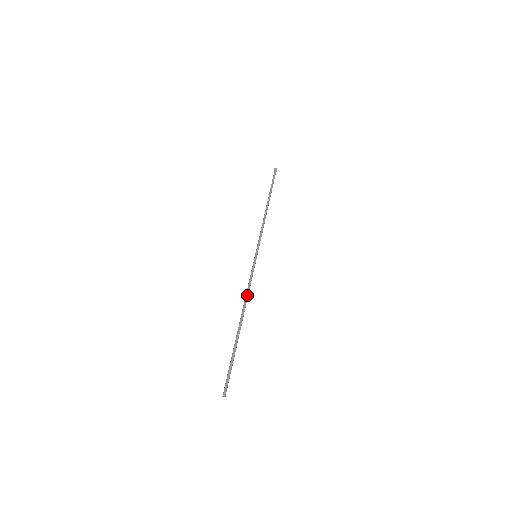
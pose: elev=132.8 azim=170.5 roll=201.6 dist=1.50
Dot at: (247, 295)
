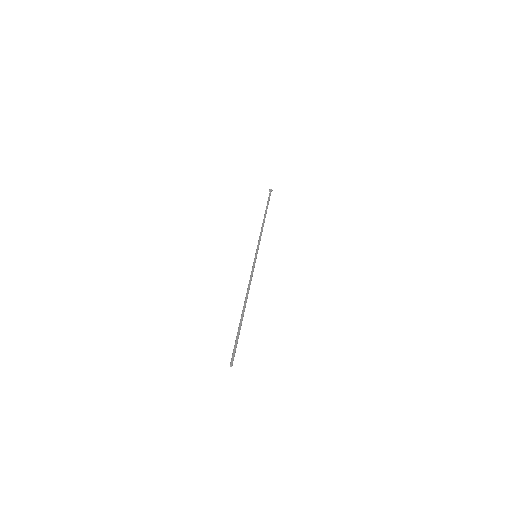
Dot at: (249, 286)
